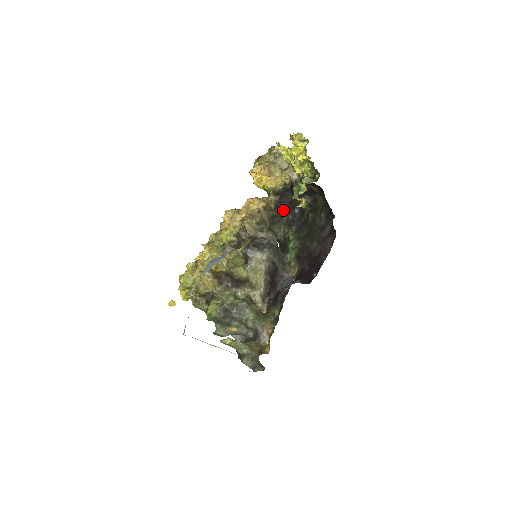
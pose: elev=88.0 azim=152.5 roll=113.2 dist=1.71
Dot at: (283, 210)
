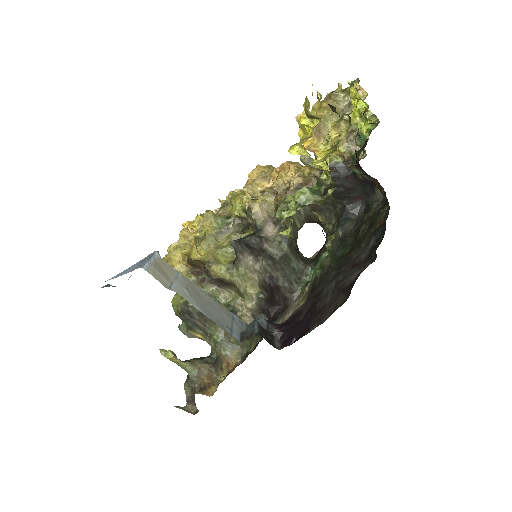
Dot at: (336, 196)
